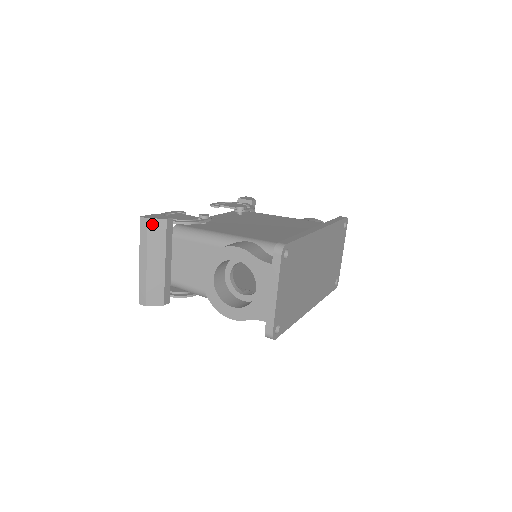
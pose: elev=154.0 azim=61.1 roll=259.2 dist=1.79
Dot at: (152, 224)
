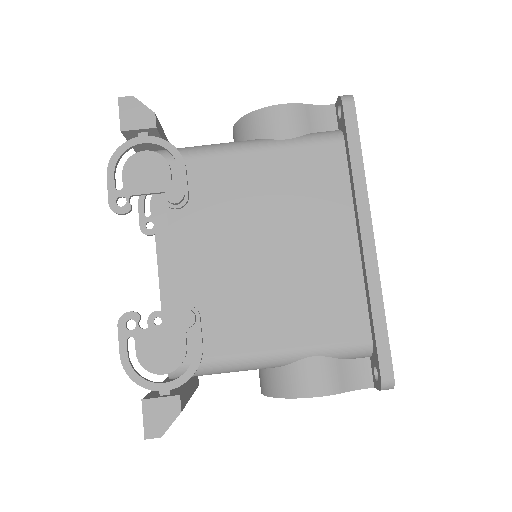
Dot at: (167, 429)
